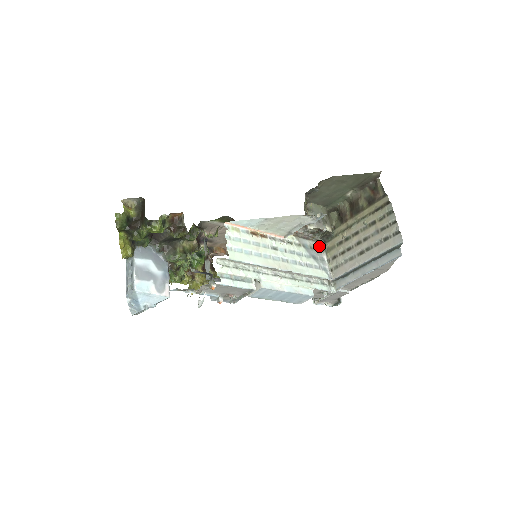
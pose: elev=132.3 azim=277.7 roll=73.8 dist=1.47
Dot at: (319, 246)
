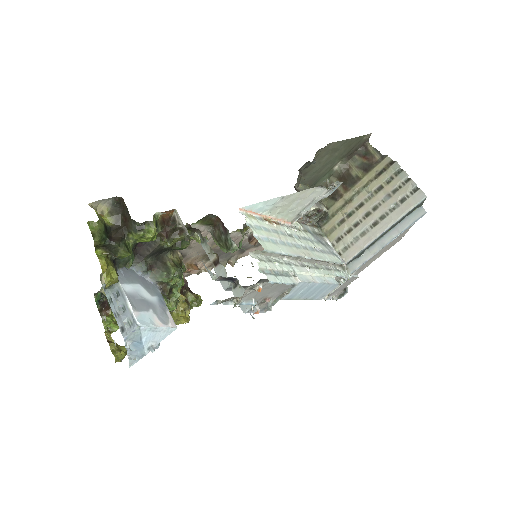
Dot at: (318, 231)
